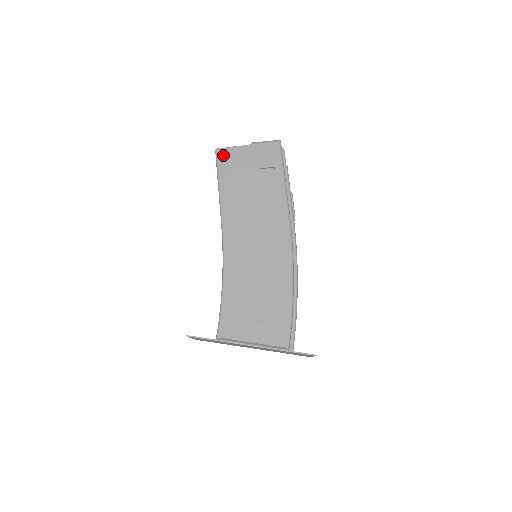
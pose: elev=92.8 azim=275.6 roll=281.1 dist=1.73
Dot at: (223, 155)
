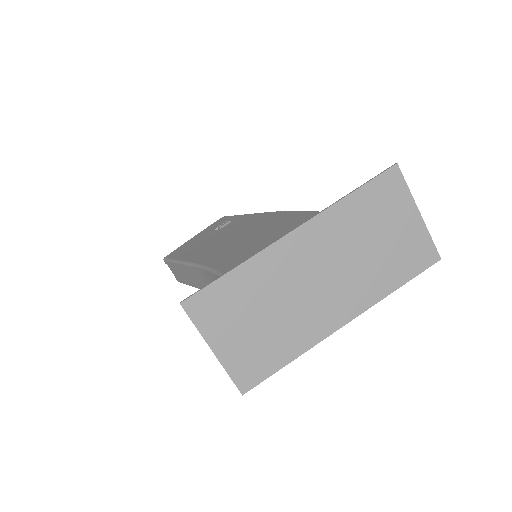
Dot at: (172, 254)
